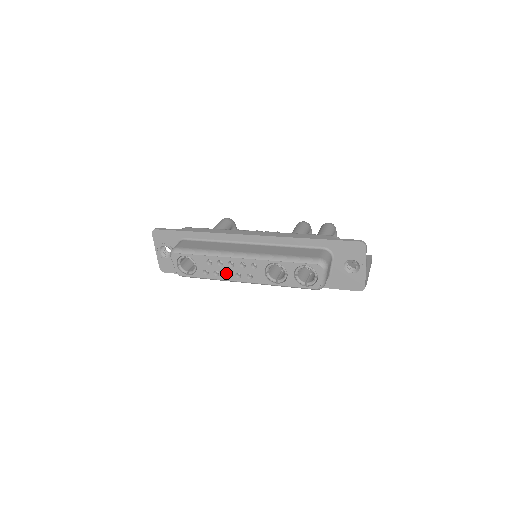
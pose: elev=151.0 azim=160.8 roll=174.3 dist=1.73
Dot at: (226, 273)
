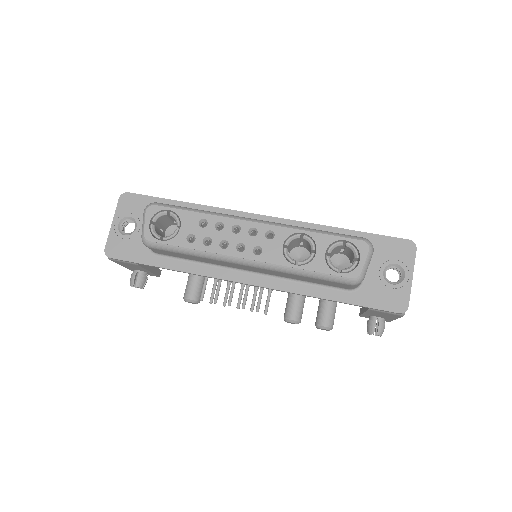
Dot at: (221, 245)
